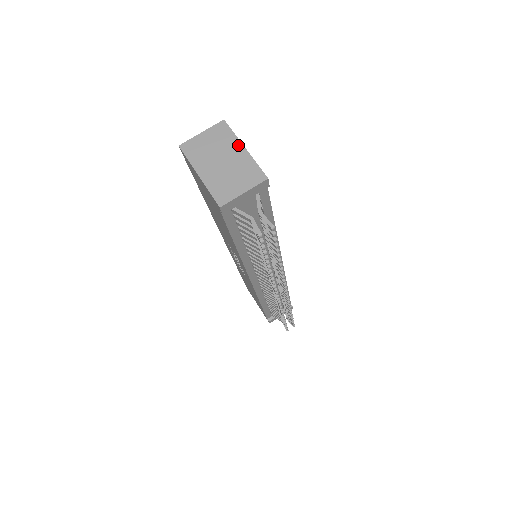
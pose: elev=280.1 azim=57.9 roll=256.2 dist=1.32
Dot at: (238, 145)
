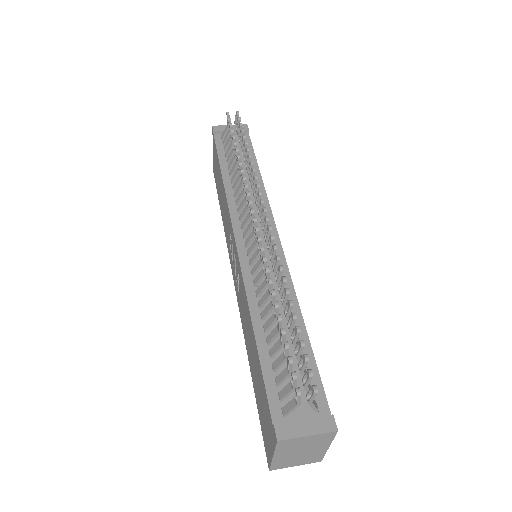
Dot at: occluded
